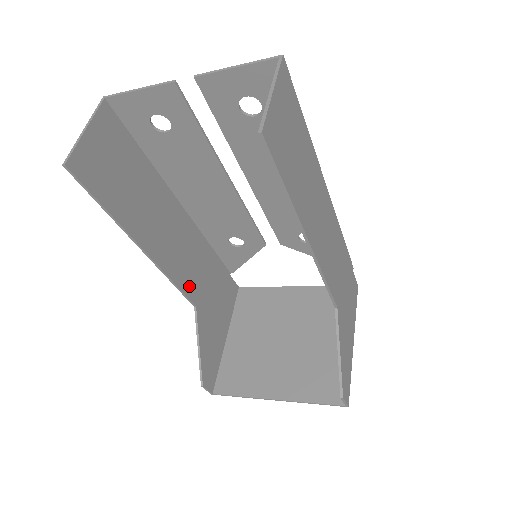
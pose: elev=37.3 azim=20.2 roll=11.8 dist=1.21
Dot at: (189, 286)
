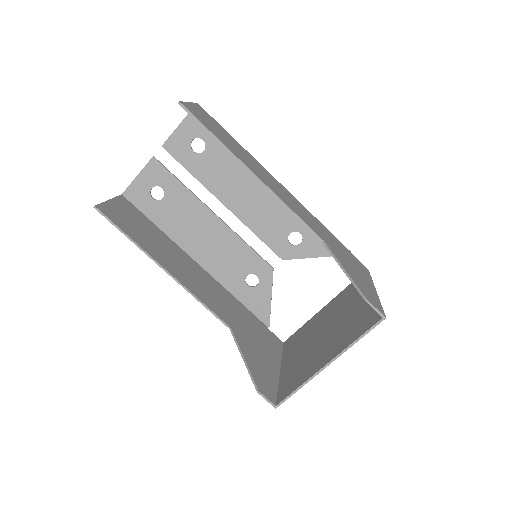
Dot at: (218, 311)
